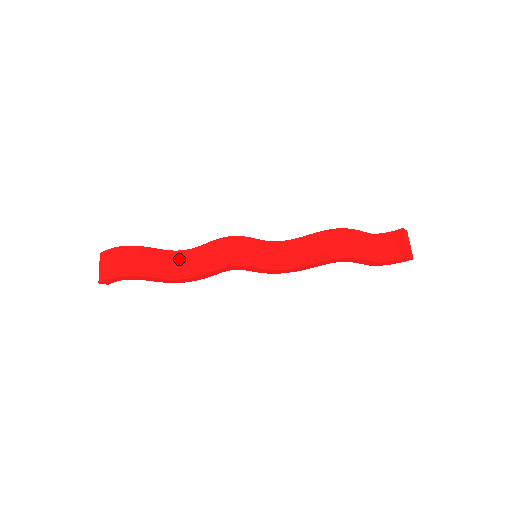
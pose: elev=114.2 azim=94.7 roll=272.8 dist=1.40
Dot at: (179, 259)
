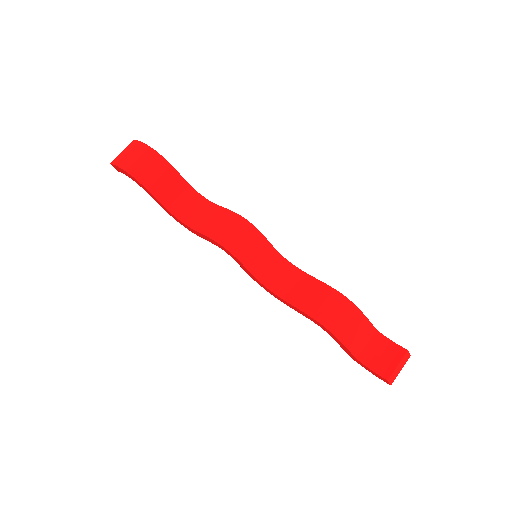
Dot at: (193, 201)
